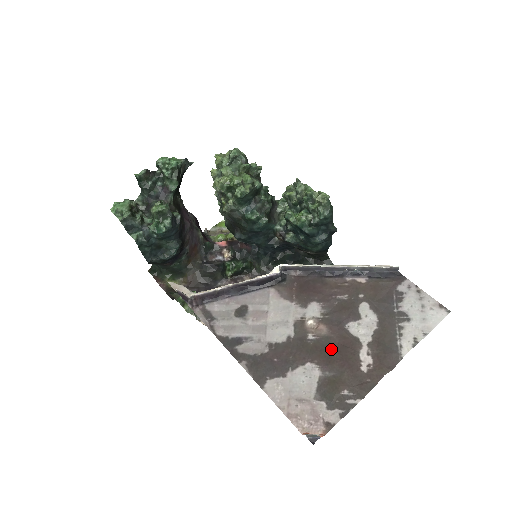
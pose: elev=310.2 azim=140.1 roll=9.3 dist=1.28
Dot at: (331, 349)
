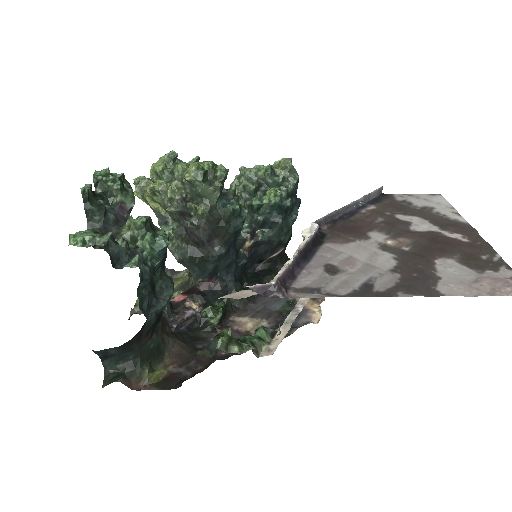
Dot at: (430, 245)
